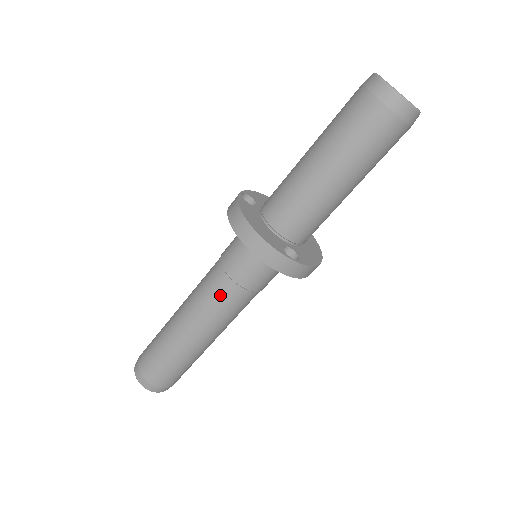
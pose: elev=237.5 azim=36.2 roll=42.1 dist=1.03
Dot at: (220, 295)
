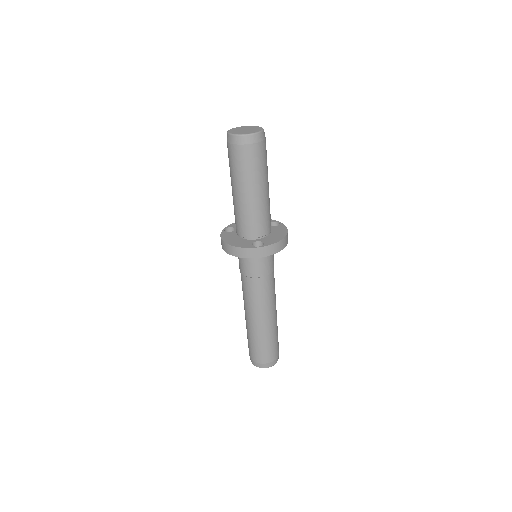
Dot at: (250, 289)
